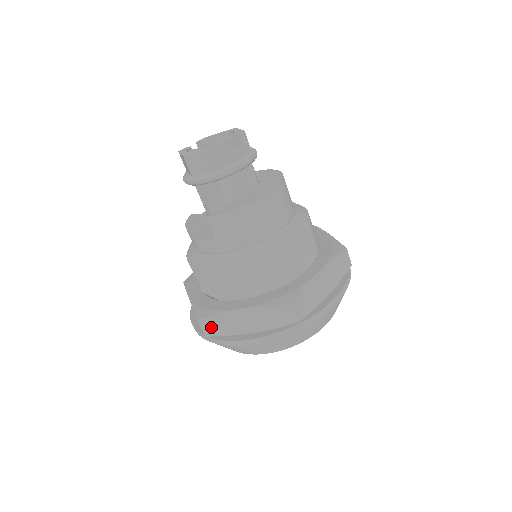
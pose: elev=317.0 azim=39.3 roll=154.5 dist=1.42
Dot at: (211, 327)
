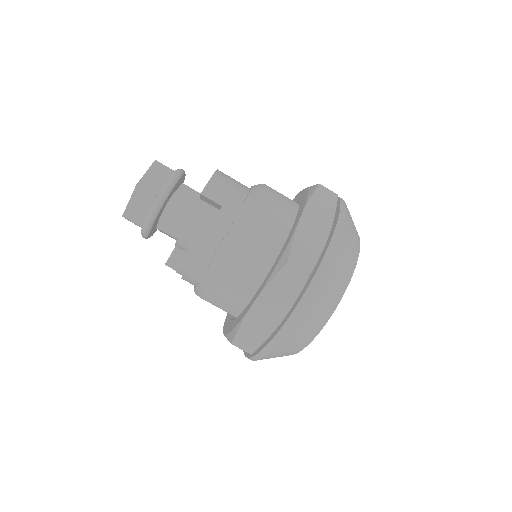
Dot at: (302, 259)
